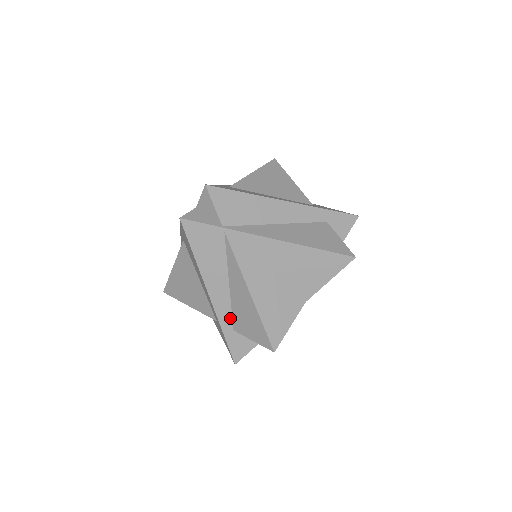
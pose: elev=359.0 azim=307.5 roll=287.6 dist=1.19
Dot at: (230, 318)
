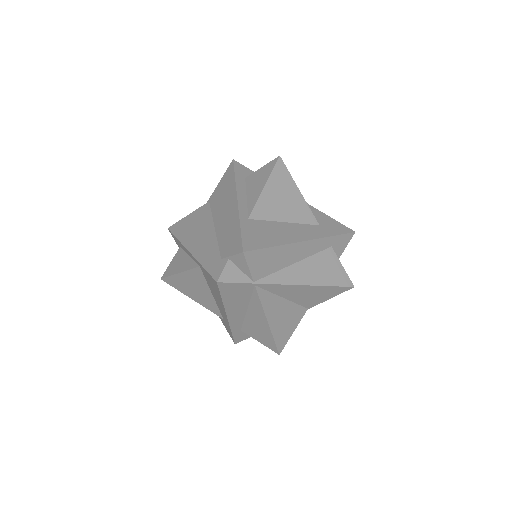
Dot at: (240, 325)
